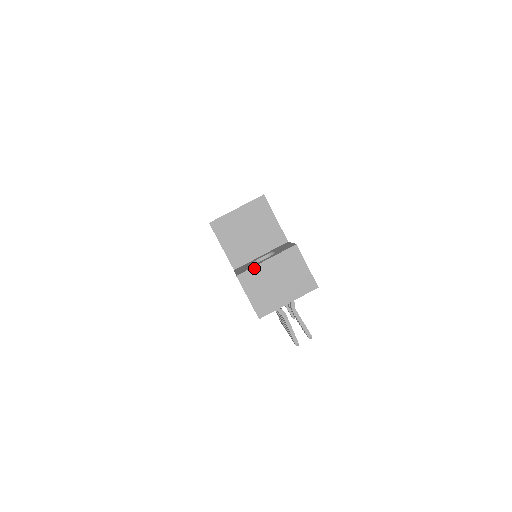
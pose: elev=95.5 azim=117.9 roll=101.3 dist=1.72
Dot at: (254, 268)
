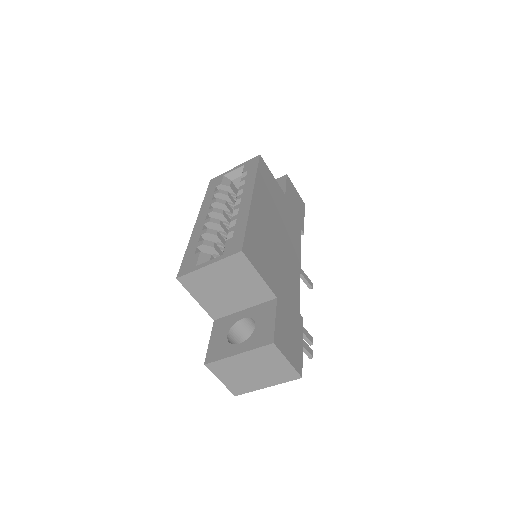
Dot at: (224, 360)
